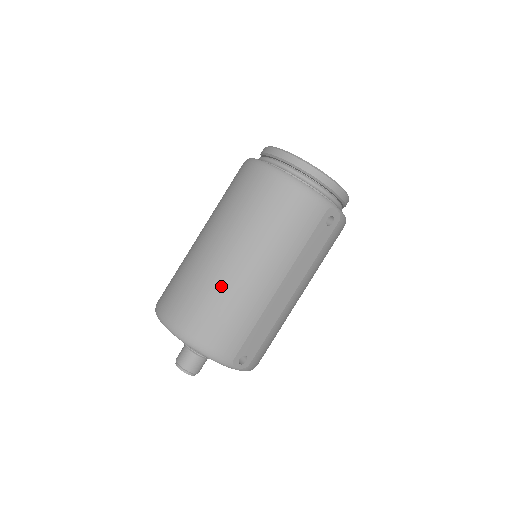
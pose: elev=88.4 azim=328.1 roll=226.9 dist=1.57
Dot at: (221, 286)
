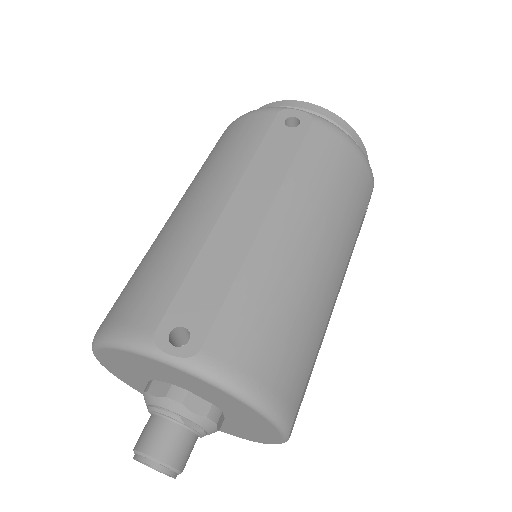
Dot at: (150, 249)
